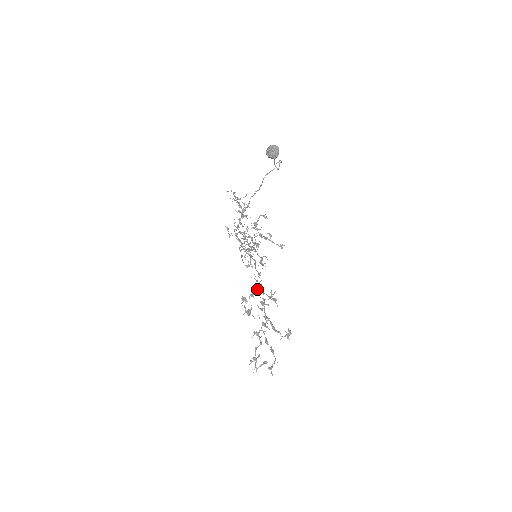
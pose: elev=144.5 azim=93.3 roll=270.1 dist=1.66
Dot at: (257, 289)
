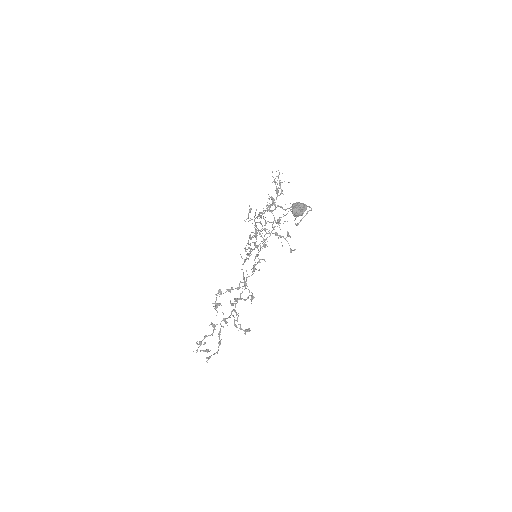
Dot at: (239, 285)
